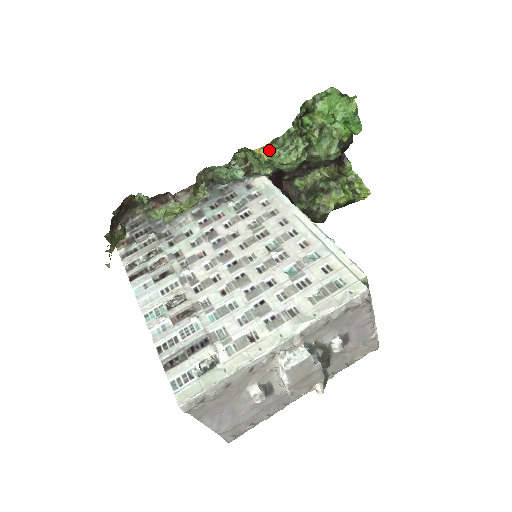
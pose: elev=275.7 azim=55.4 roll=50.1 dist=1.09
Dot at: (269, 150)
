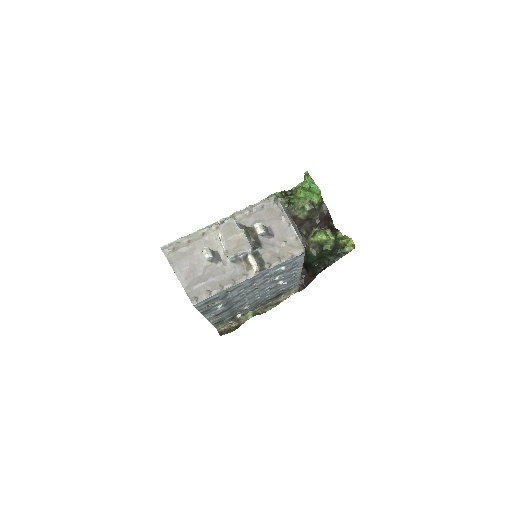
Dot at: occluded
